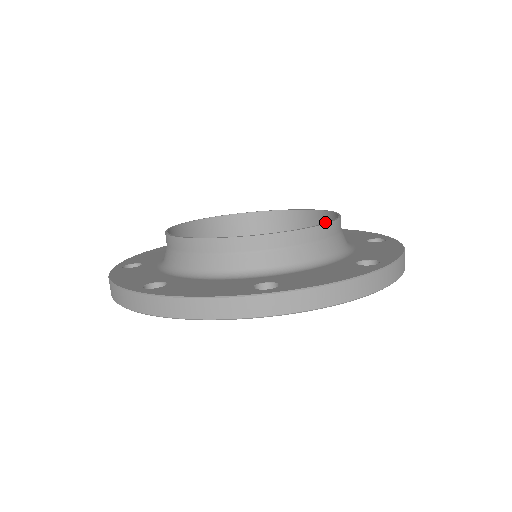
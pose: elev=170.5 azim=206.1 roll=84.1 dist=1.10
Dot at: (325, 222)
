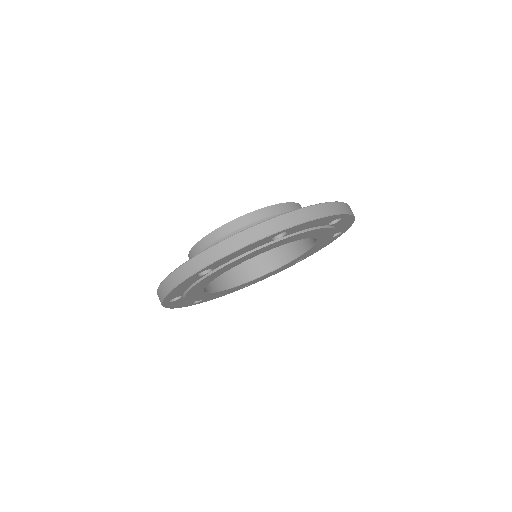
Dot at: occluded
